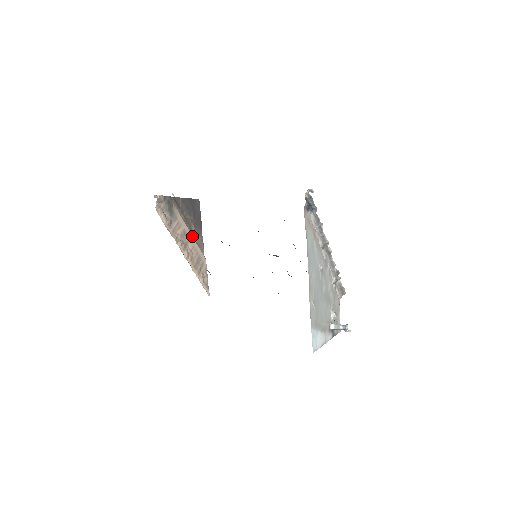
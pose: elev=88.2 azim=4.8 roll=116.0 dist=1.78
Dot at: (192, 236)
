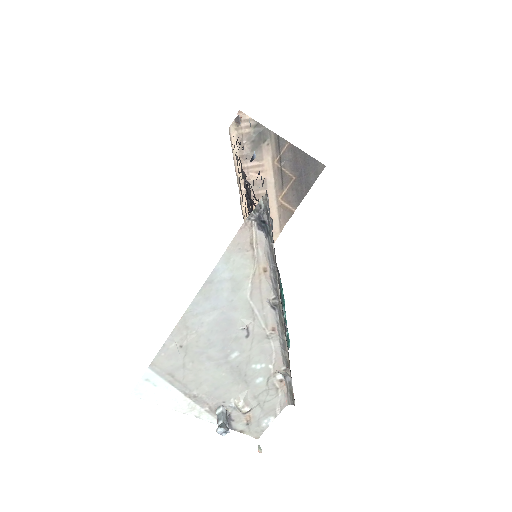
Dot at: (275, 195)
